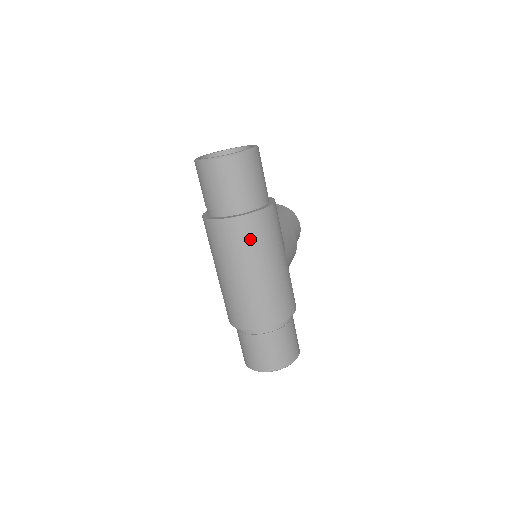
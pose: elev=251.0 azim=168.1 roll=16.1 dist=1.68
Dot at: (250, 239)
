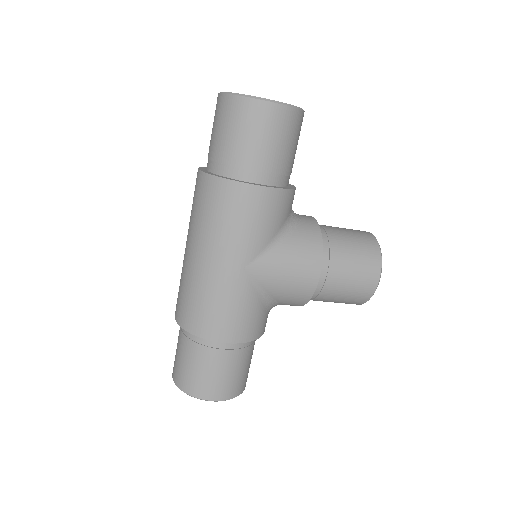
Dot at: (202, 207)
